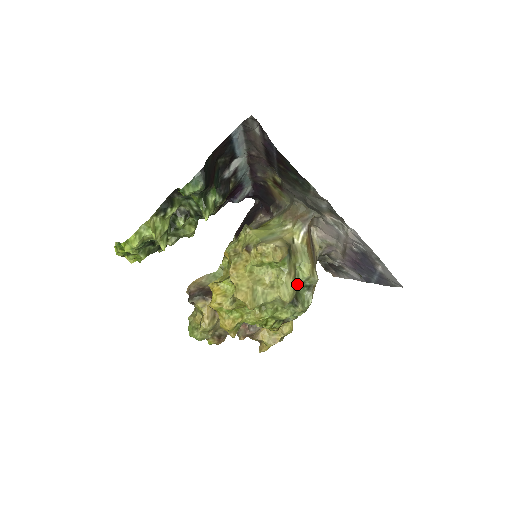
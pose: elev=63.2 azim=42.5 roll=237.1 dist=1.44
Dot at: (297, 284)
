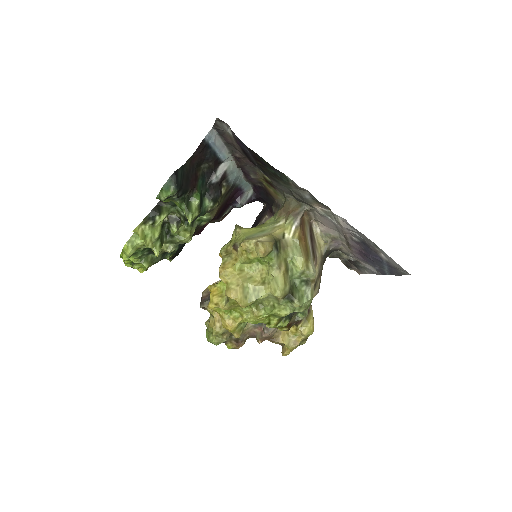
Dot at: (293, 279)
